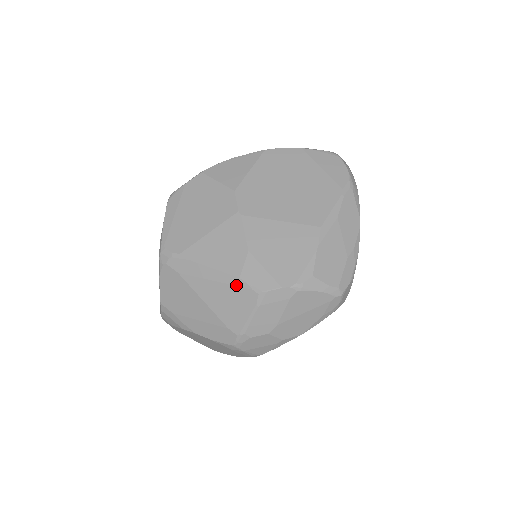
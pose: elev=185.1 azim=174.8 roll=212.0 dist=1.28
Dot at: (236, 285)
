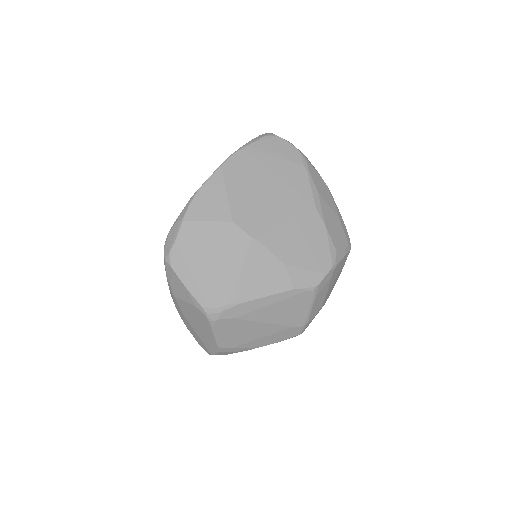
Dot at: (292, 296)
